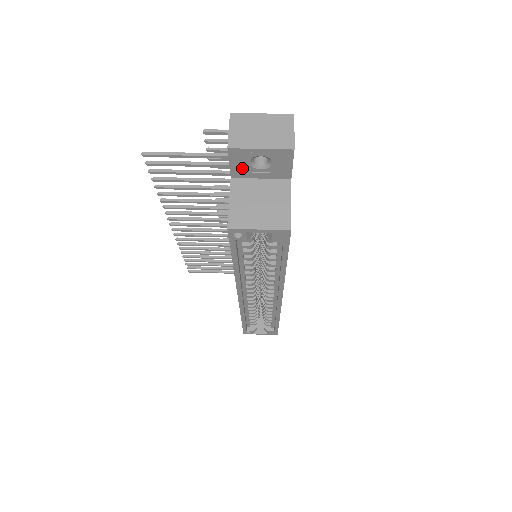
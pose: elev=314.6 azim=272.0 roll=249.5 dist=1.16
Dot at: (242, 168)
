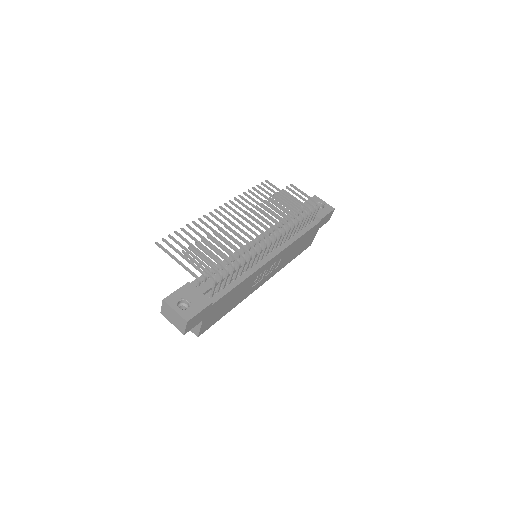
Dot at: occluded
